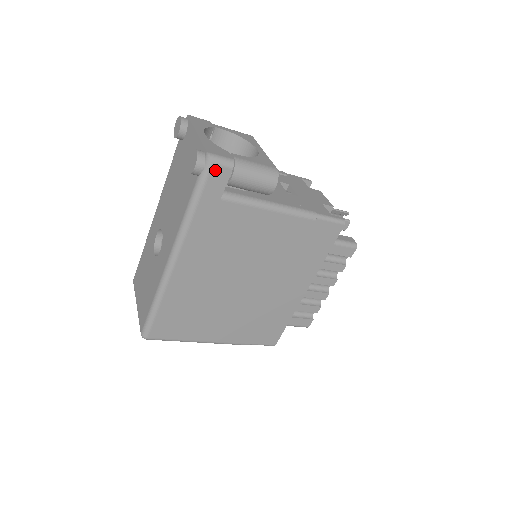
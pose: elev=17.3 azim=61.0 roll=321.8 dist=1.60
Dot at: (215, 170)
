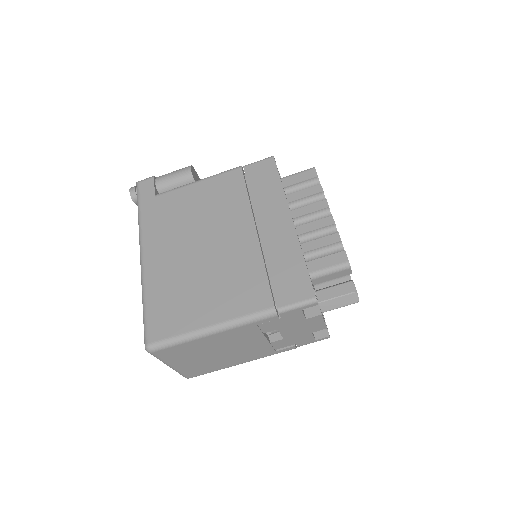
Dot at: (142, 185)
